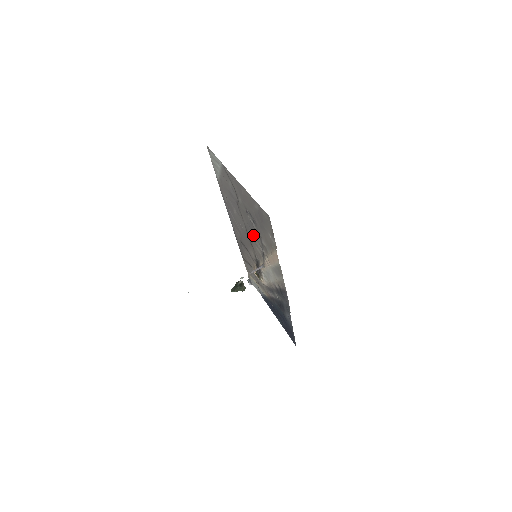
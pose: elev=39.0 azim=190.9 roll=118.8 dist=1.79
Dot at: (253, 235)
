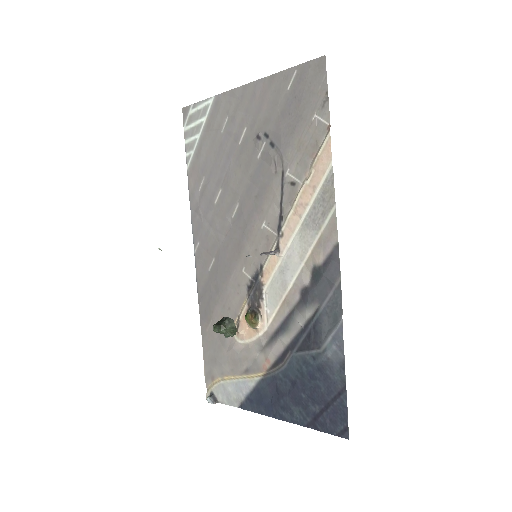
Dot at: (260, 194)
